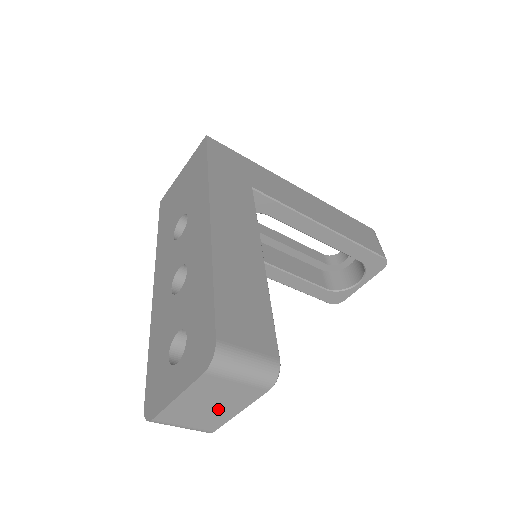
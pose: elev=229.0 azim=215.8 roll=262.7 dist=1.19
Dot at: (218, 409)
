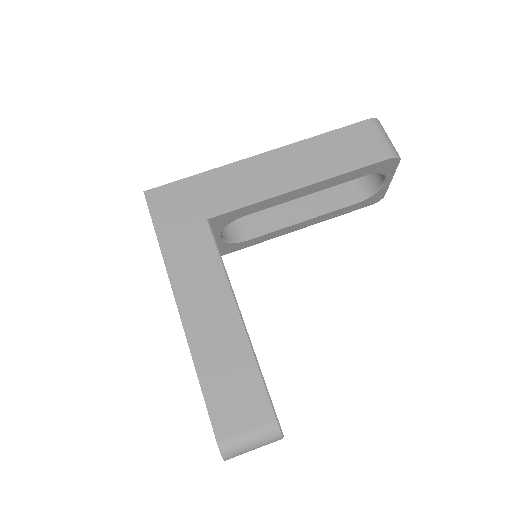
Dot at: occluded
